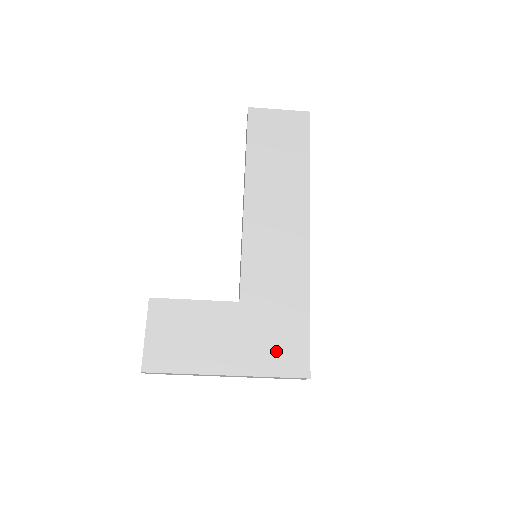
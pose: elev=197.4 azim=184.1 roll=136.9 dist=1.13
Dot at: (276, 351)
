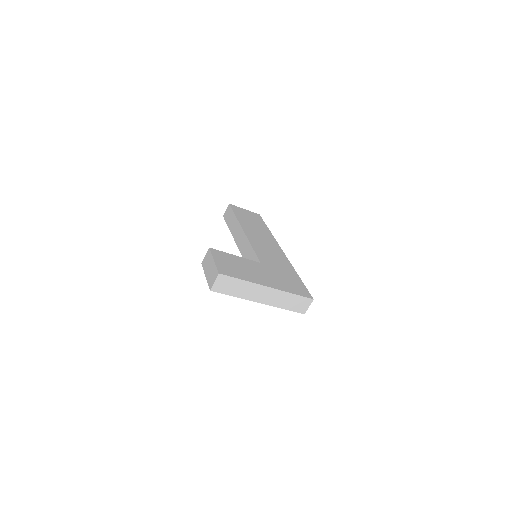
Dot at: (290, 285)
